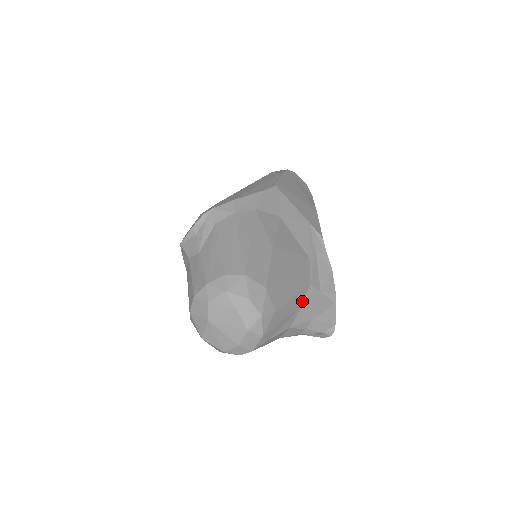
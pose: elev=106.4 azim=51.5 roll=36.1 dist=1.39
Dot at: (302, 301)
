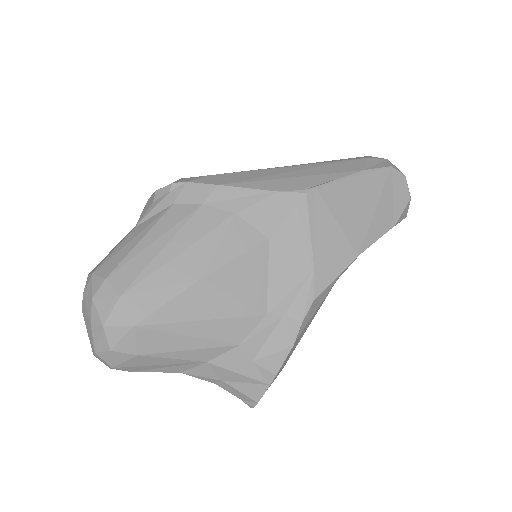
Dot at: (210, 357)
